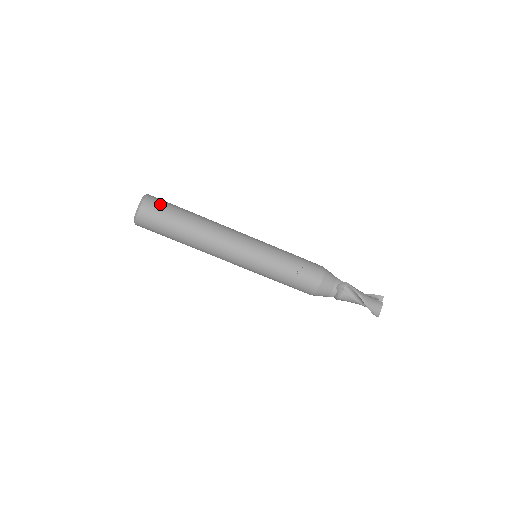
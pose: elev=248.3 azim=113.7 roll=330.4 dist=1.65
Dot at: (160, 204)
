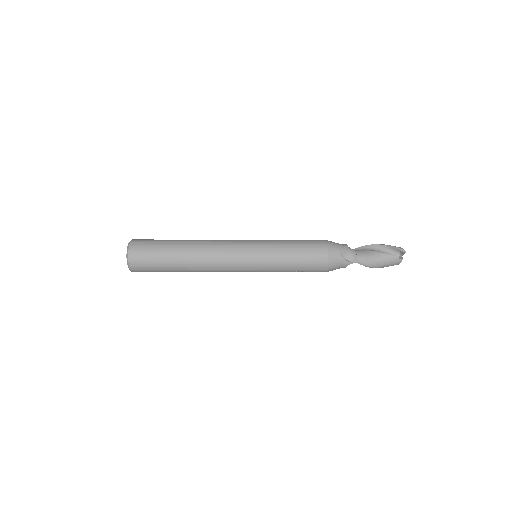
Dot at: (145, 267)
